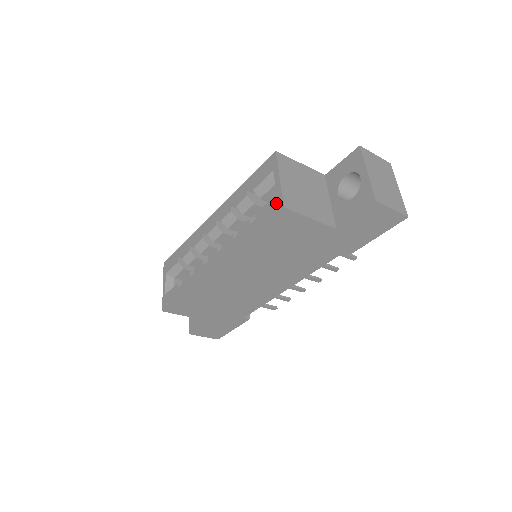
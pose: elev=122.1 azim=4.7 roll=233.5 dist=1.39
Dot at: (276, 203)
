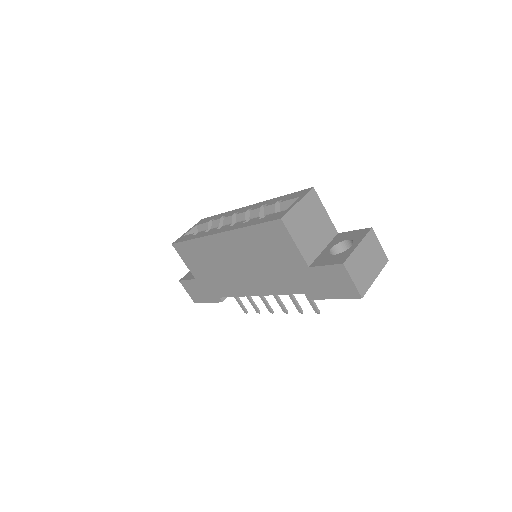
Dot at: (281, 214)
